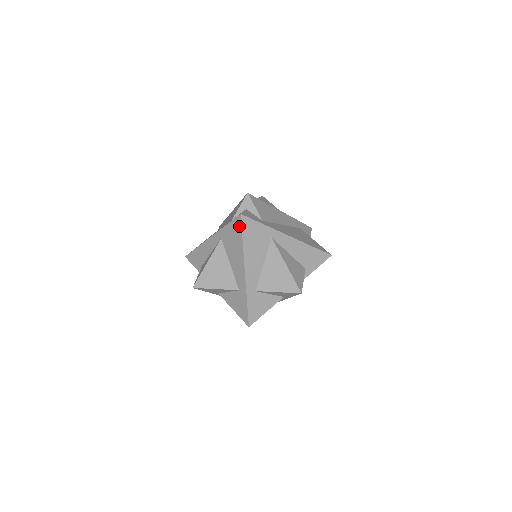
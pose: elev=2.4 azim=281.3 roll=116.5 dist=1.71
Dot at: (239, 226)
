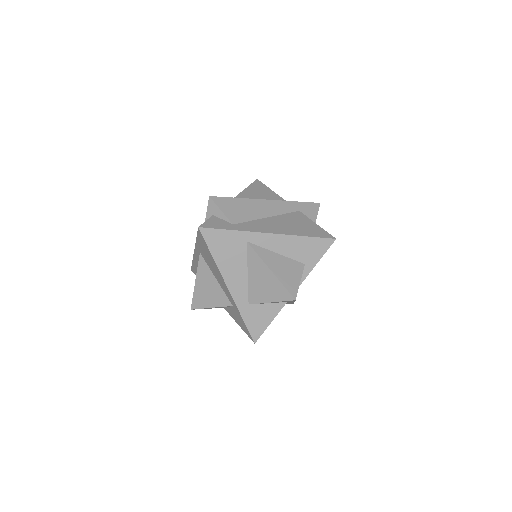
Dot at: (203, 240)
